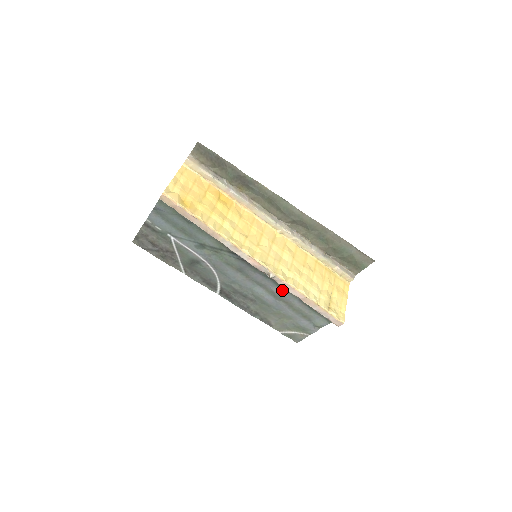
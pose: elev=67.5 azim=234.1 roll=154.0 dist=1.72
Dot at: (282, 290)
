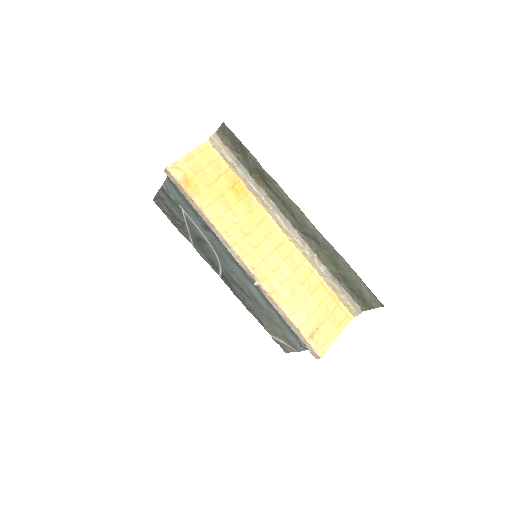
Dot at: occluded
